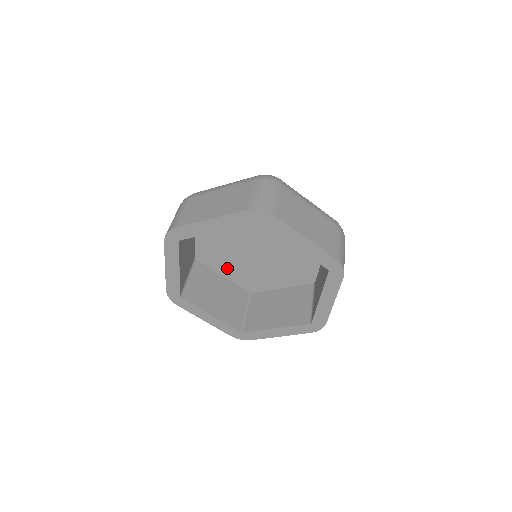
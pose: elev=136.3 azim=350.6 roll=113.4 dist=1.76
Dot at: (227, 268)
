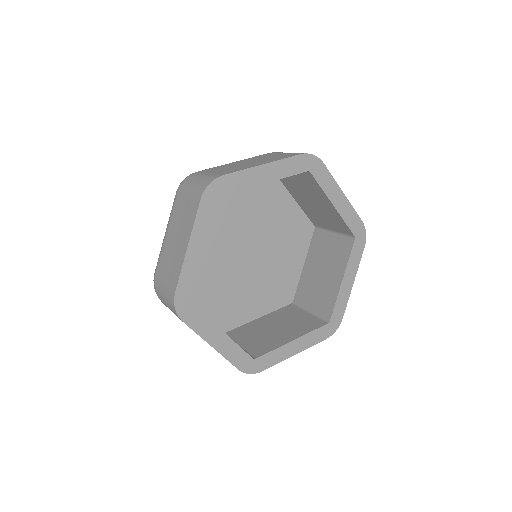
Dot at: (203, 294)
